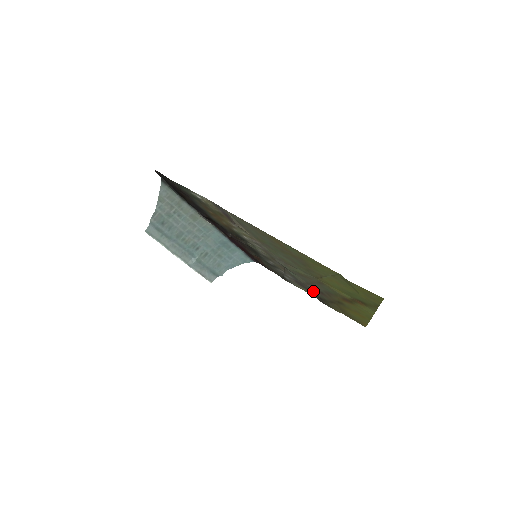
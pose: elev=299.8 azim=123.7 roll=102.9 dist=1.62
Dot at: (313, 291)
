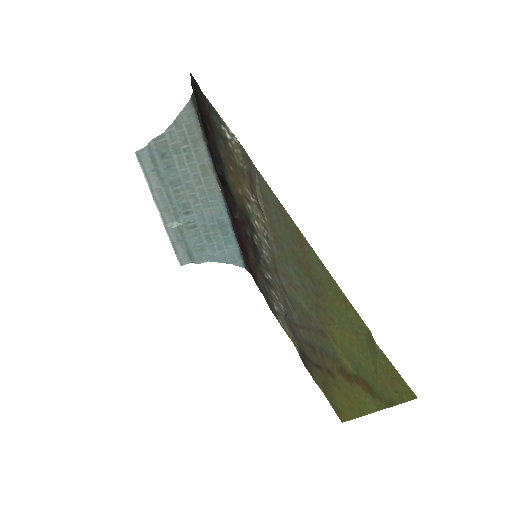
Dot at: (301, 340)
